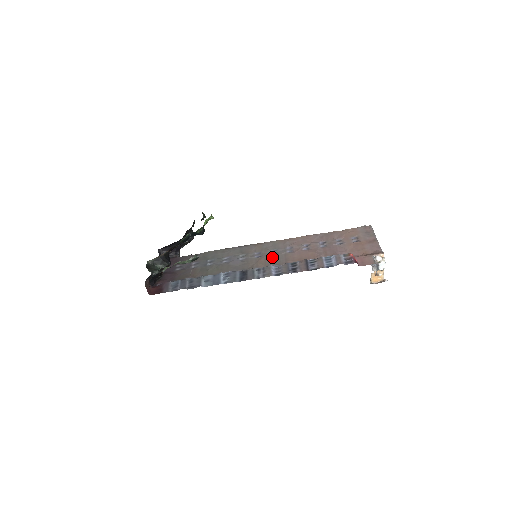
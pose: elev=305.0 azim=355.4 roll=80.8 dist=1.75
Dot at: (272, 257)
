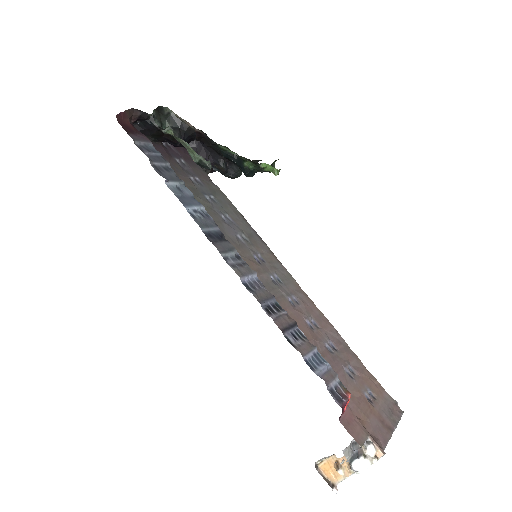
Dot at: (268, 278)
